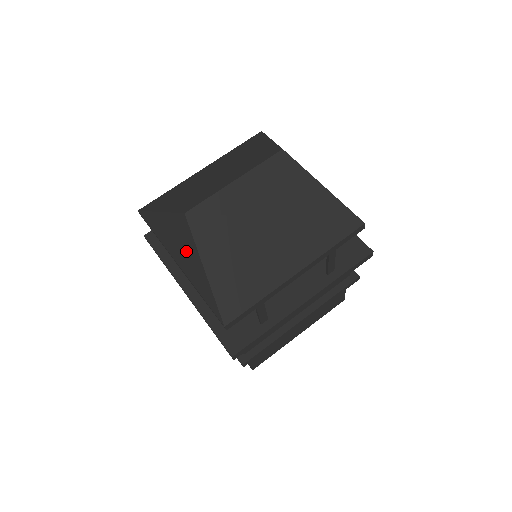
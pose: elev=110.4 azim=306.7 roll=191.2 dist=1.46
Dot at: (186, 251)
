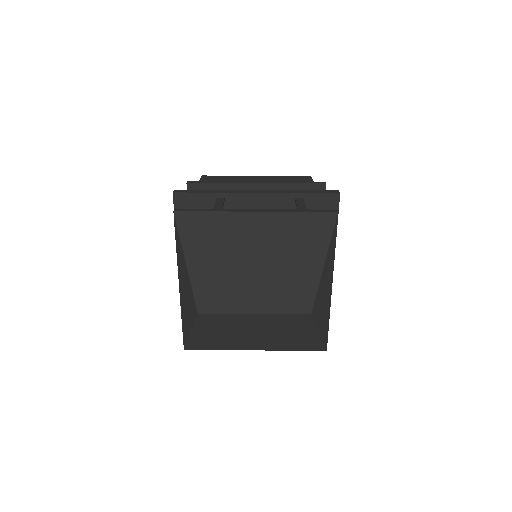
Dot at: (187, 306)
